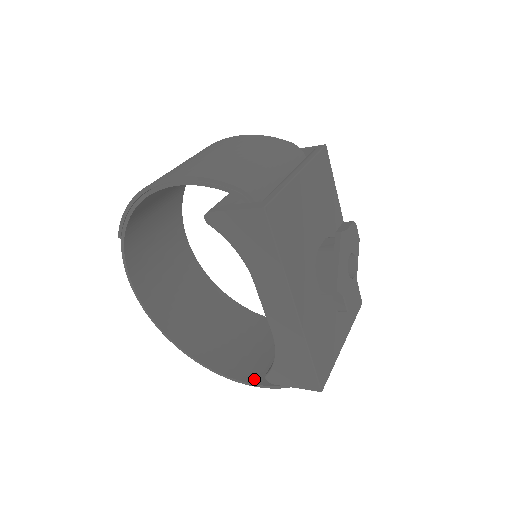
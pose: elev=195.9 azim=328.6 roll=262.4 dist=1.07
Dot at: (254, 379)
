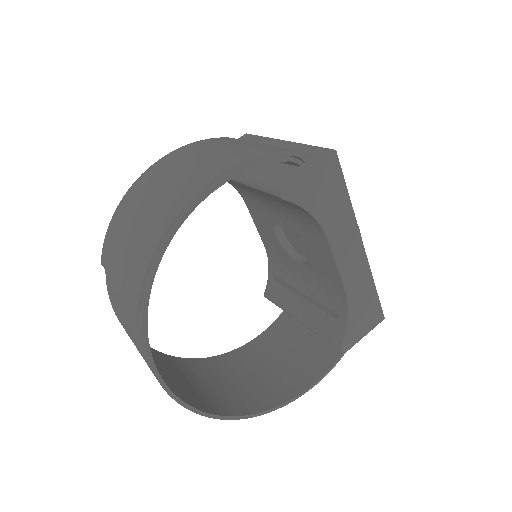
Dot at: (309, 381)
